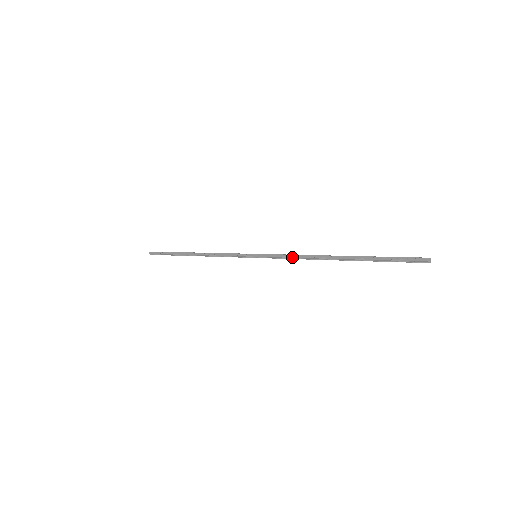
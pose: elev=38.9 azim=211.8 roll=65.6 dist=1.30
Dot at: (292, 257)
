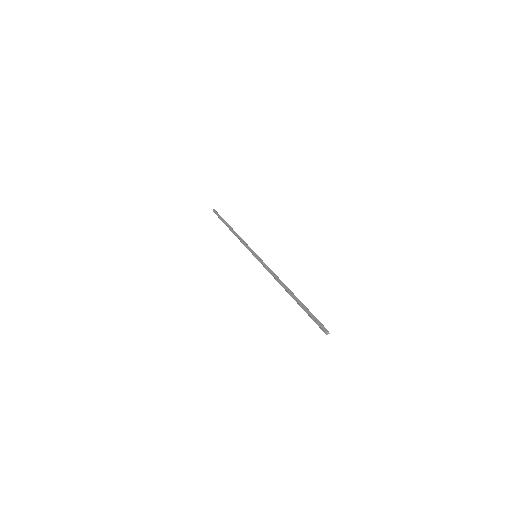
Dot at: (270, 271)
